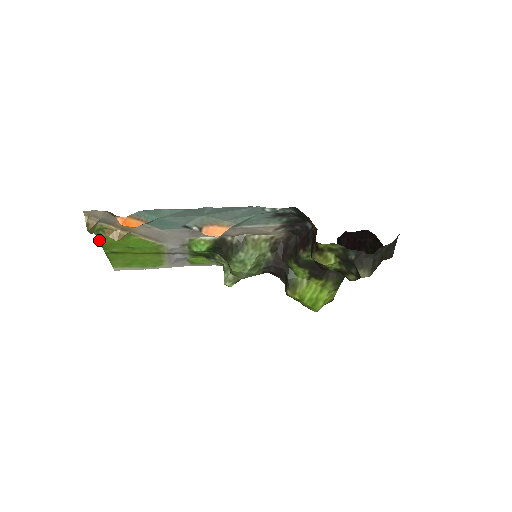
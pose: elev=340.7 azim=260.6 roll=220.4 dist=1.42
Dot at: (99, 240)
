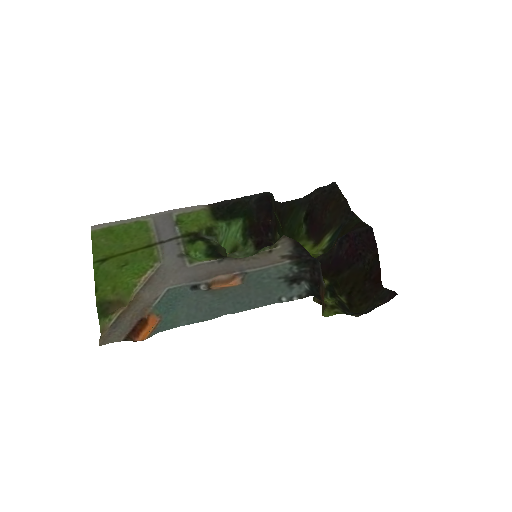
Dot at: (96, 289)
